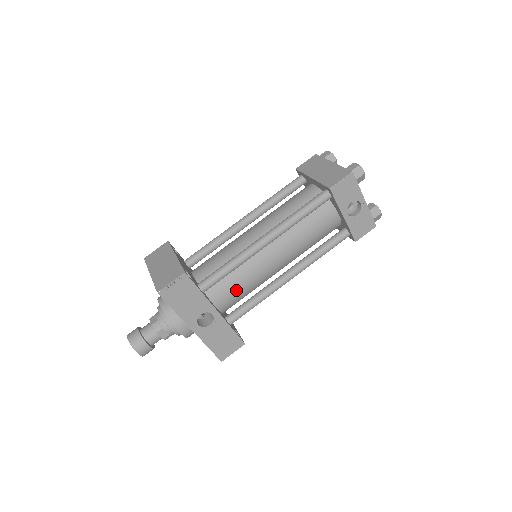
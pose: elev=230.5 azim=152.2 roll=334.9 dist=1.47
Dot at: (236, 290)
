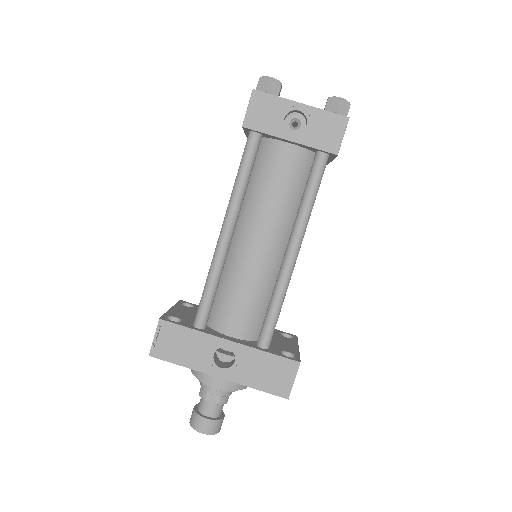
Dot at: (241, 305)
